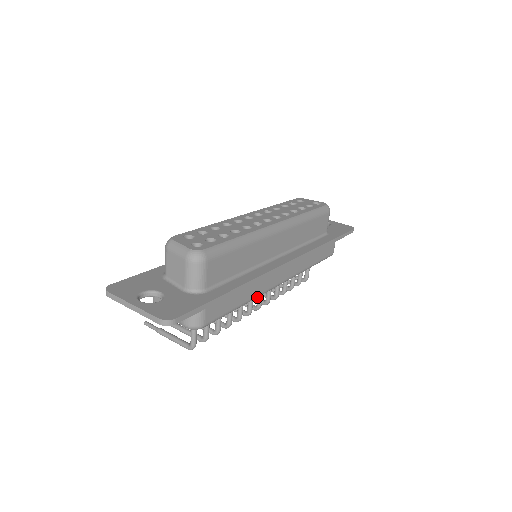
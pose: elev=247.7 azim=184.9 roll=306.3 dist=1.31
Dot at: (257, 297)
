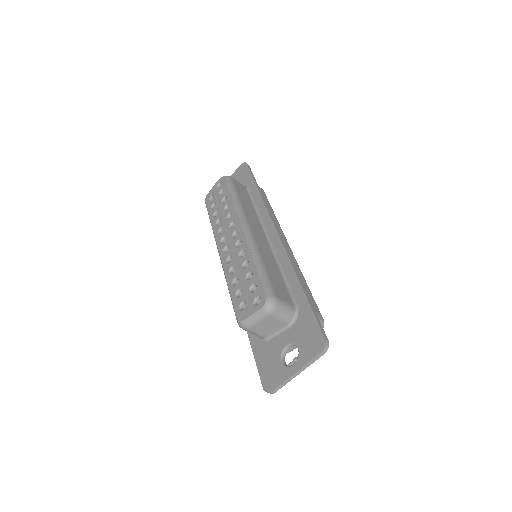
Dot at: occluded
